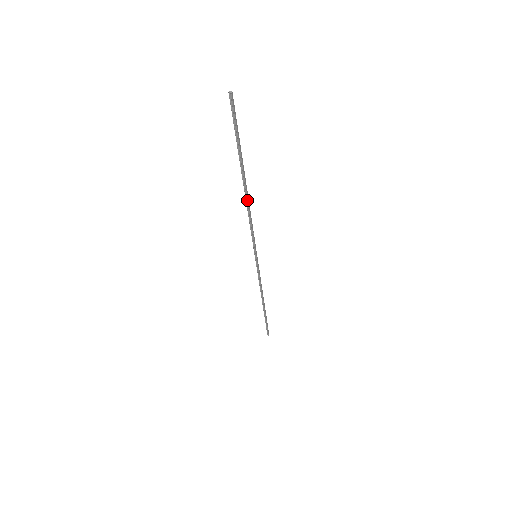
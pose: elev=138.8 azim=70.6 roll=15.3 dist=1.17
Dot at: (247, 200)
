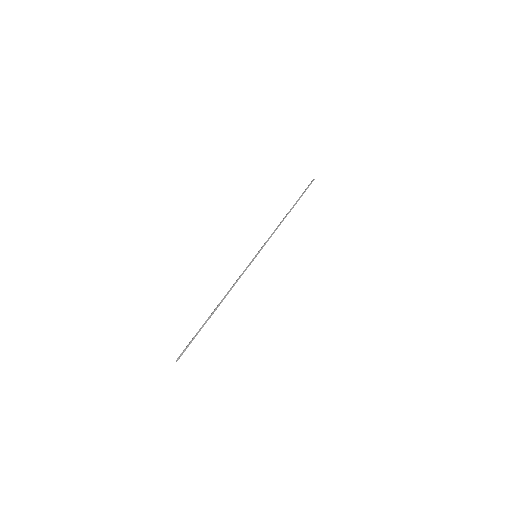
Dot at: (223, 299)
